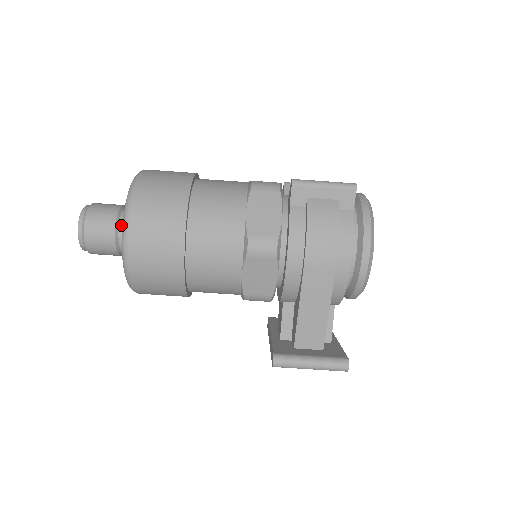
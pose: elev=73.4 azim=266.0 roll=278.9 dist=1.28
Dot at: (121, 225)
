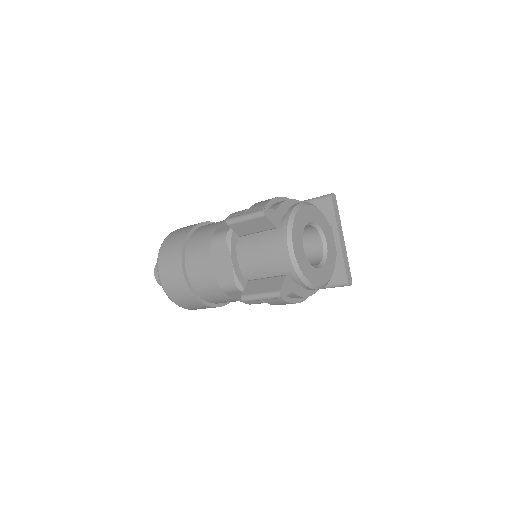
Dot at: occluded
